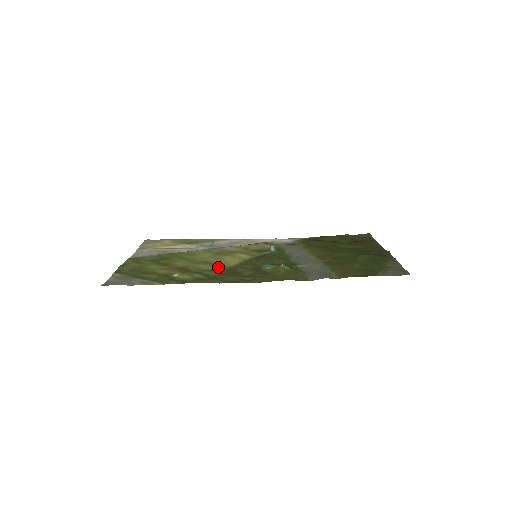
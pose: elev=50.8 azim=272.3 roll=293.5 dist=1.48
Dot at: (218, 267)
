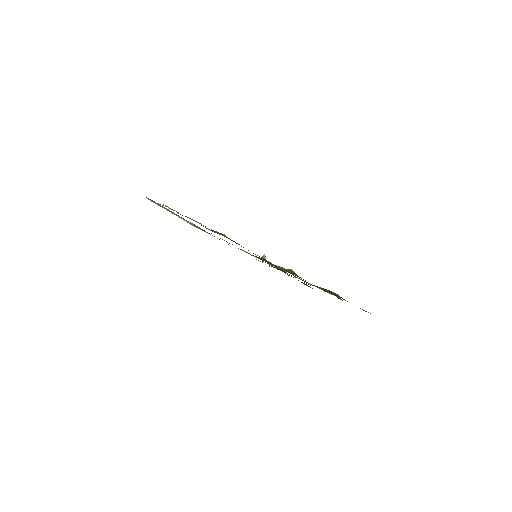
Dot at: occluded
